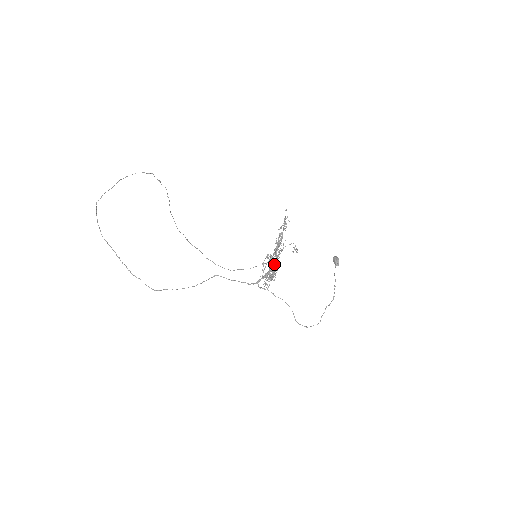
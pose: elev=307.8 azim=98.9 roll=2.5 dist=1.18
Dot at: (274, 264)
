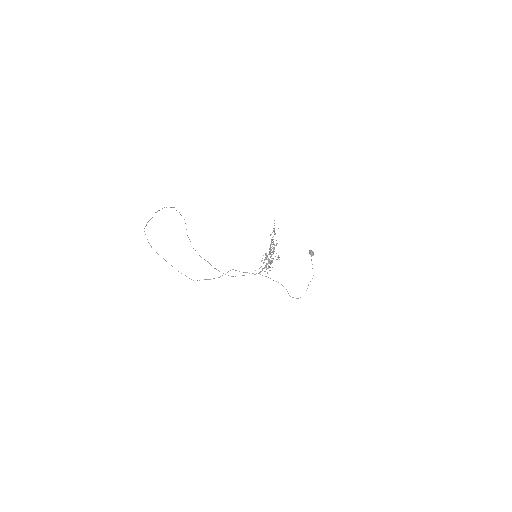
Dot at: (271, 258)
